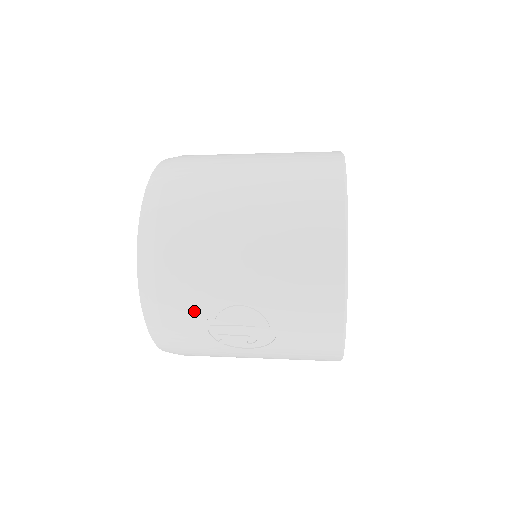
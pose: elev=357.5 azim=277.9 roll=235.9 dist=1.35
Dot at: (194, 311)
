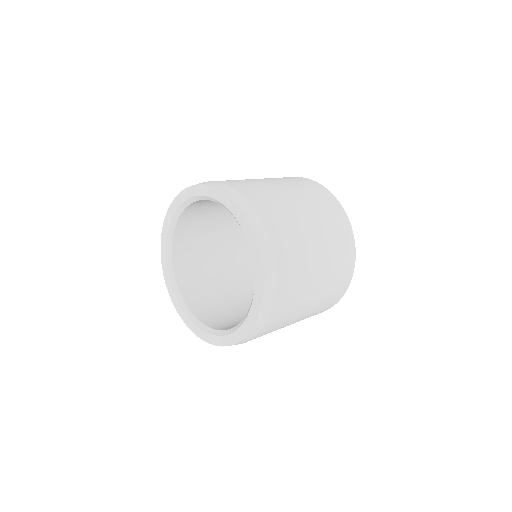
Dot at: occluded
